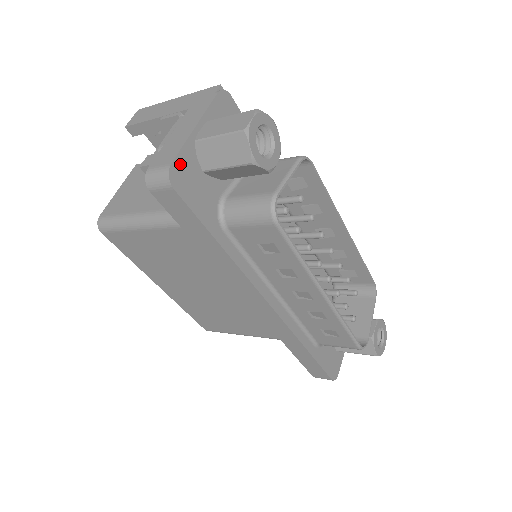
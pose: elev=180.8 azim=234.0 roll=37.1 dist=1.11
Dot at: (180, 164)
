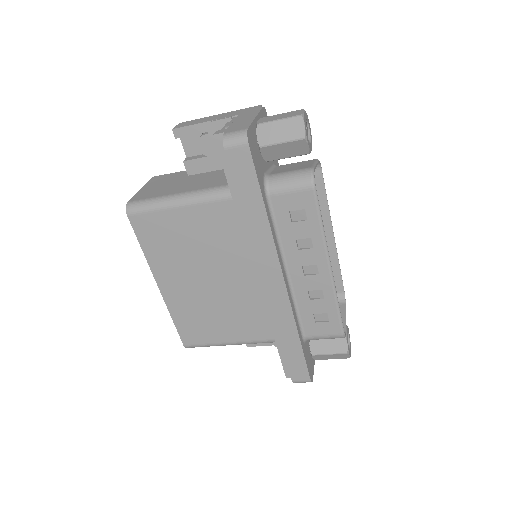
Dot at: (251, 133)
